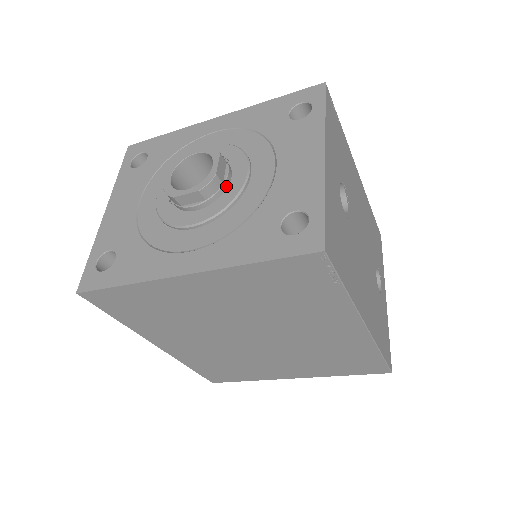
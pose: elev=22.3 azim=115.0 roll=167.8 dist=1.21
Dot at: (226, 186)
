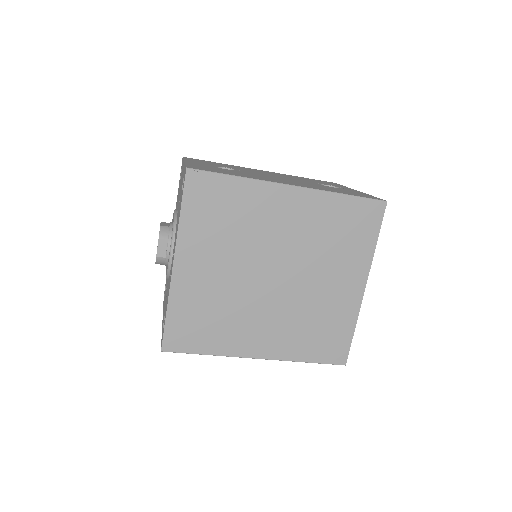
Dot at: occluded
